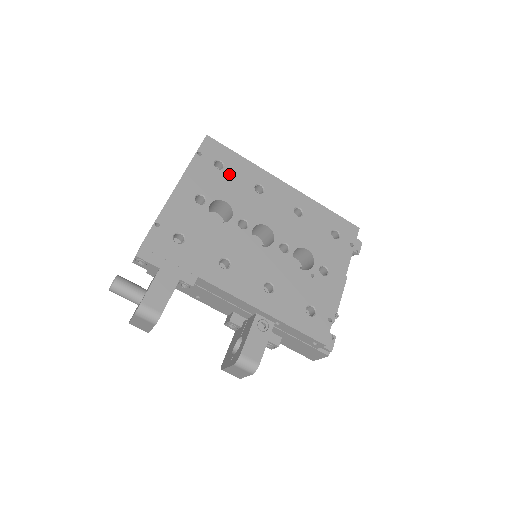
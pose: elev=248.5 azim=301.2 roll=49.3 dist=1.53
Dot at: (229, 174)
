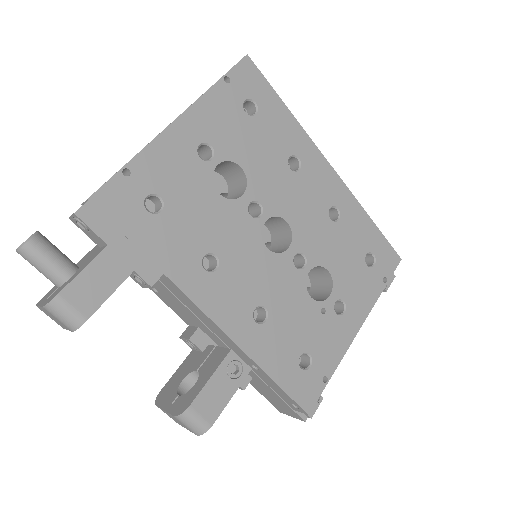
Dot at: (260, 127)
